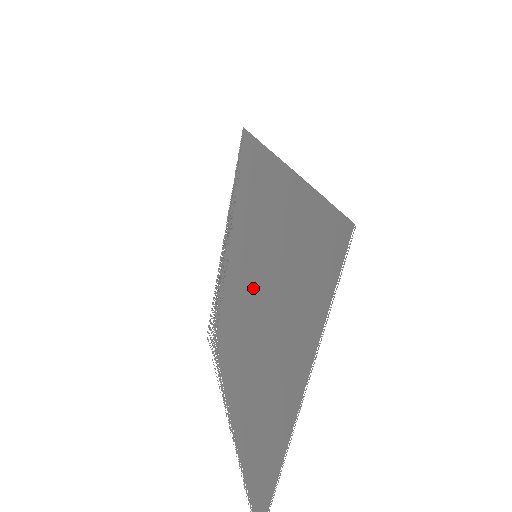
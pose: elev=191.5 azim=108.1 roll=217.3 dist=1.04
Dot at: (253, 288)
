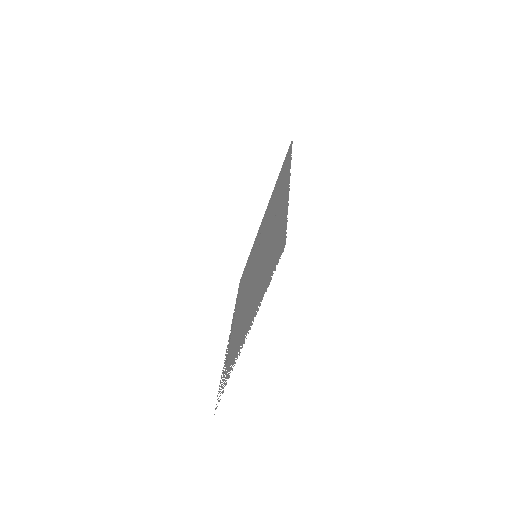
Dot at: occluded
